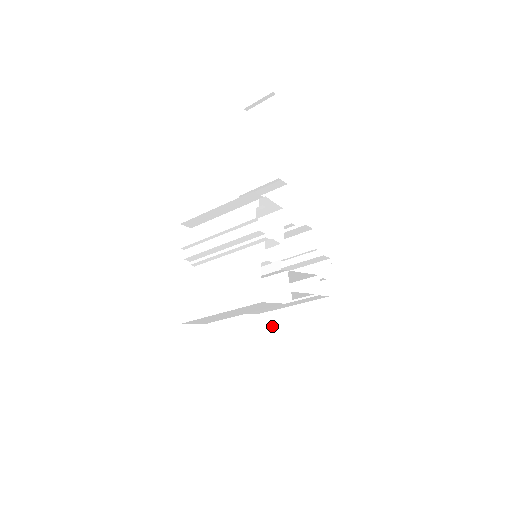
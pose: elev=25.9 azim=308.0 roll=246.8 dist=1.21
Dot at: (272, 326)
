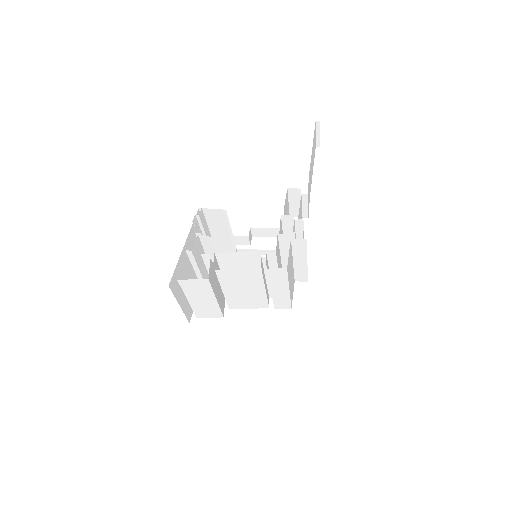
Dot at: occluded
